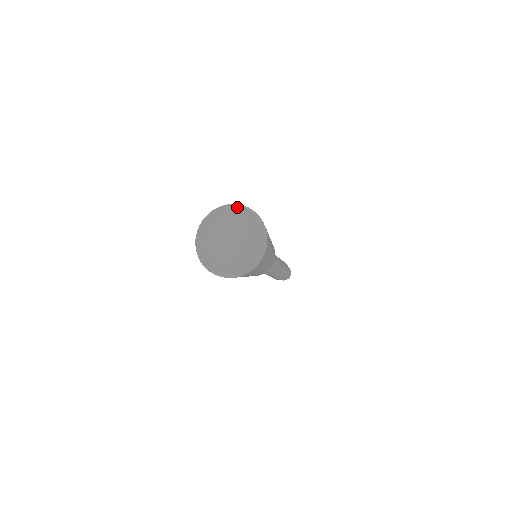
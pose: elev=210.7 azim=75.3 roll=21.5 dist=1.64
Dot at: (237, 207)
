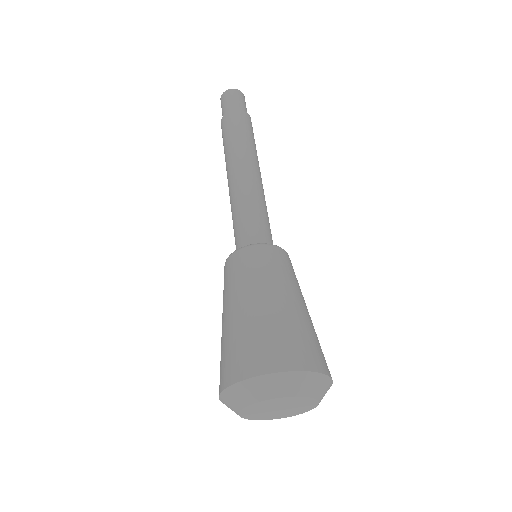
Dot at: (323, 384)
